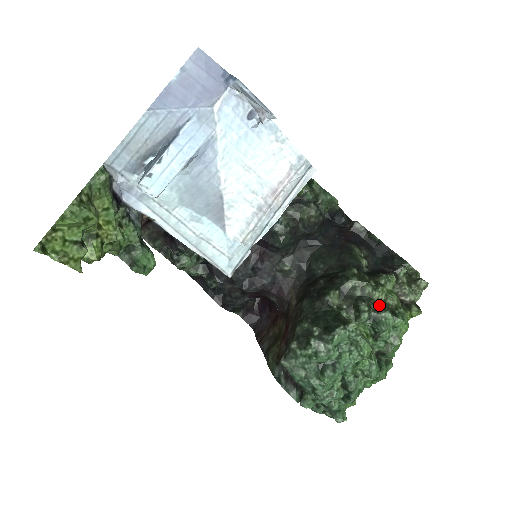
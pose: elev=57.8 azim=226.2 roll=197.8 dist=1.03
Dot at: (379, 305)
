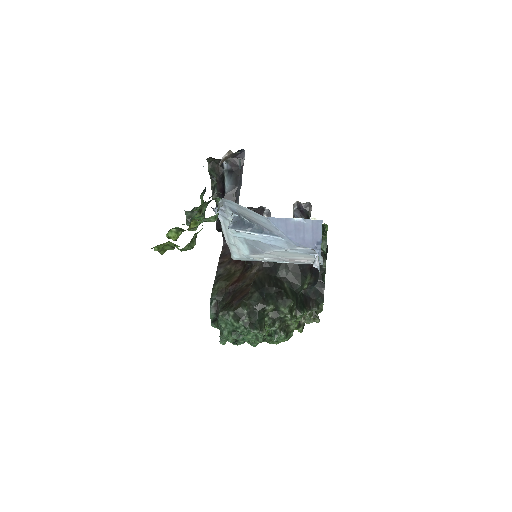
Dot at: (285, 327)
